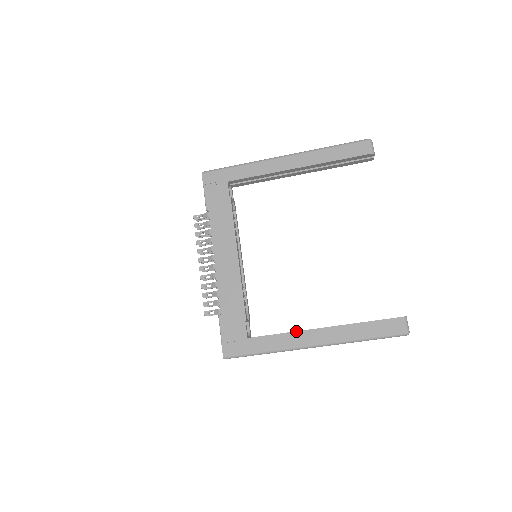
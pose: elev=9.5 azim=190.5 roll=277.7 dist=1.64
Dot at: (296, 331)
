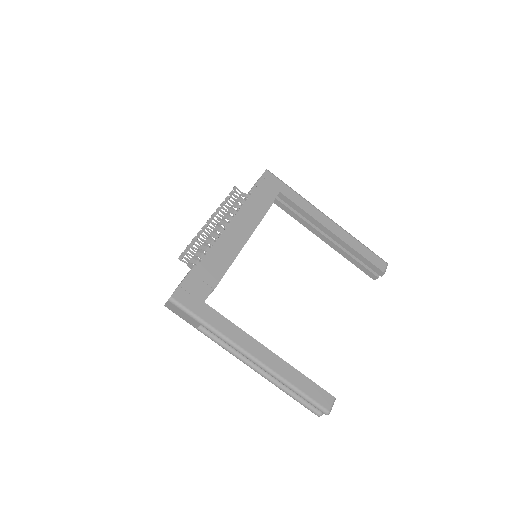
Dot at: occluded
